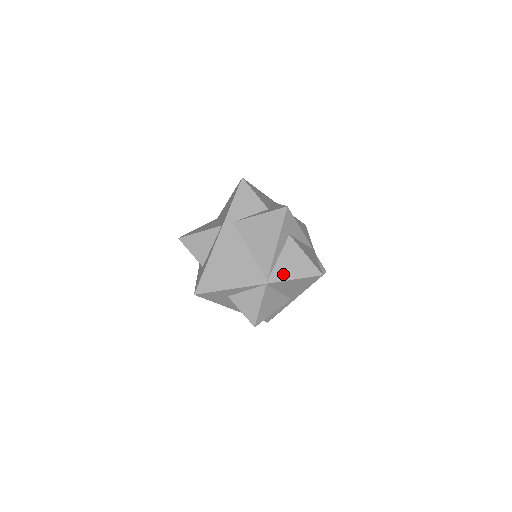
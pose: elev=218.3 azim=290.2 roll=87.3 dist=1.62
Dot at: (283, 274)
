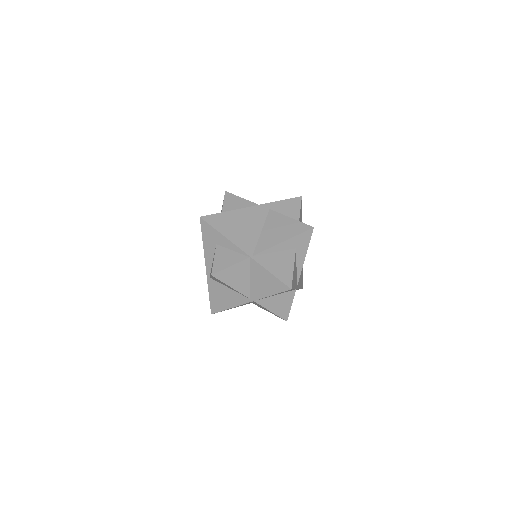
Dot at: (267, 263)
